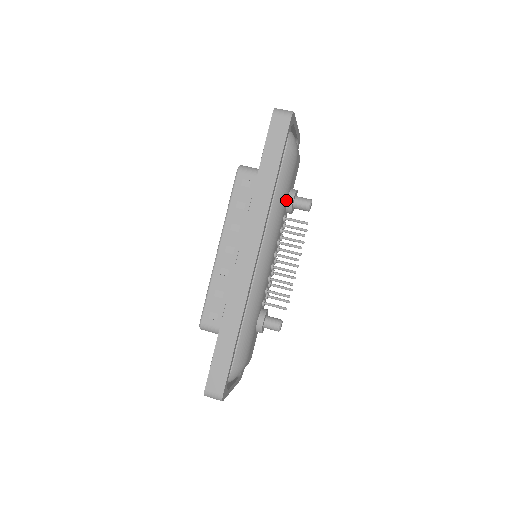
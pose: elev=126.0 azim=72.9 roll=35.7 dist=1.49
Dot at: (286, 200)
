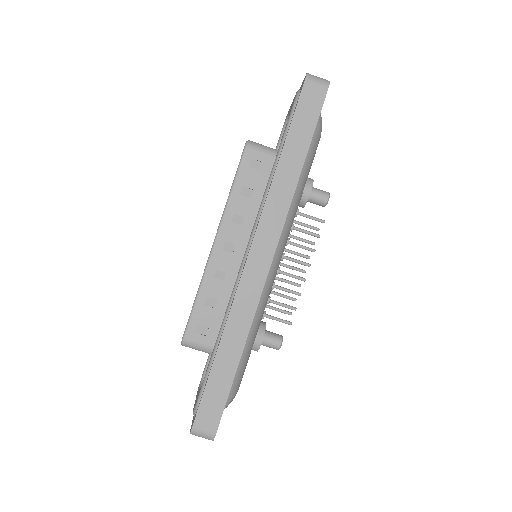
Dot at: (303, 191)
